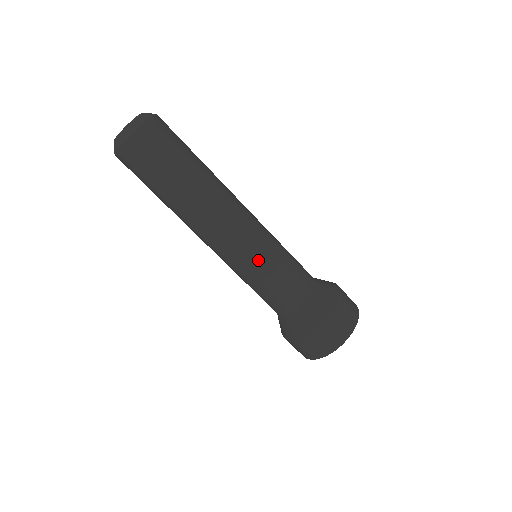
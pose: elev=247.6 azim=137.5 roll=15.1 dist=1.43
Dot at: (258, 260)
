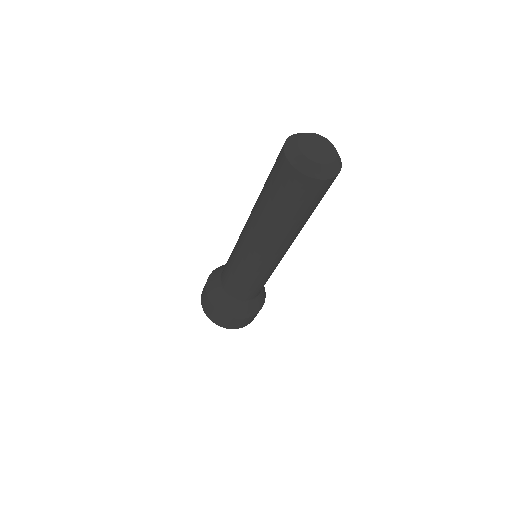
Dot at: (266, 274)
